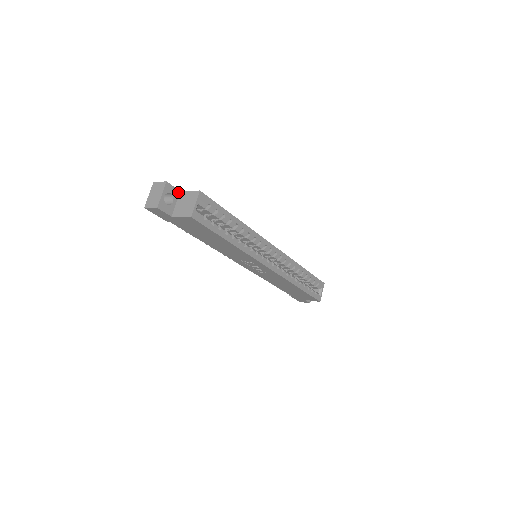
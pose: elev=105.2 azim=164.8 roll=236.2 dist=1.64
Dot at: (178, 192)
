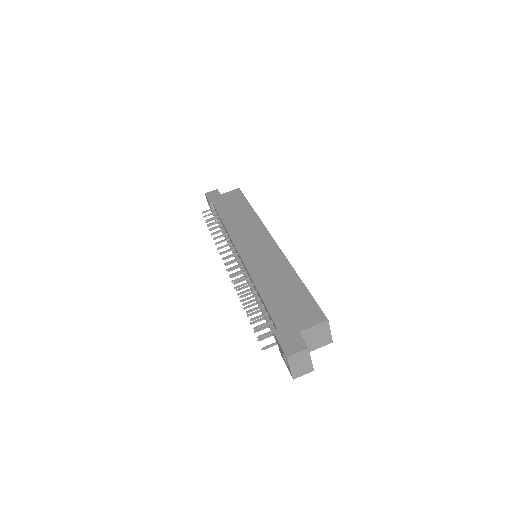
Dot at: (300, 336)
